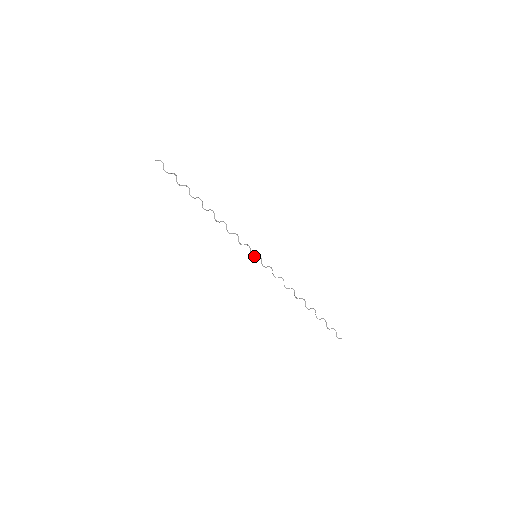
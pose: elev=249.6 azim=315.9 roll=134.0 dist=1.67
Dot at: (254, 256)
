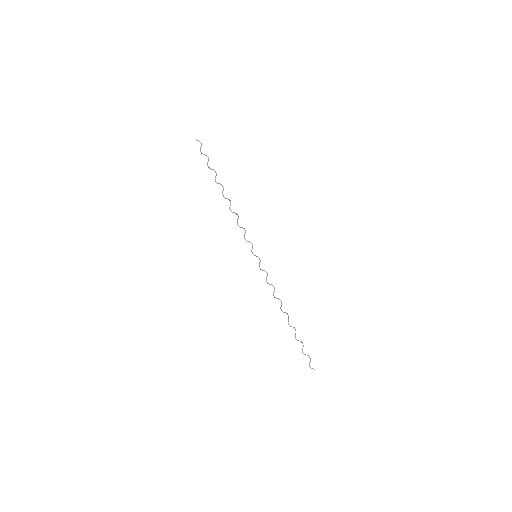
Dot at: (254, 255)
